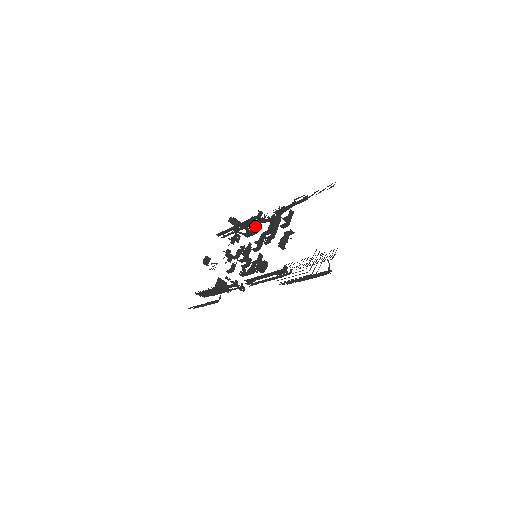
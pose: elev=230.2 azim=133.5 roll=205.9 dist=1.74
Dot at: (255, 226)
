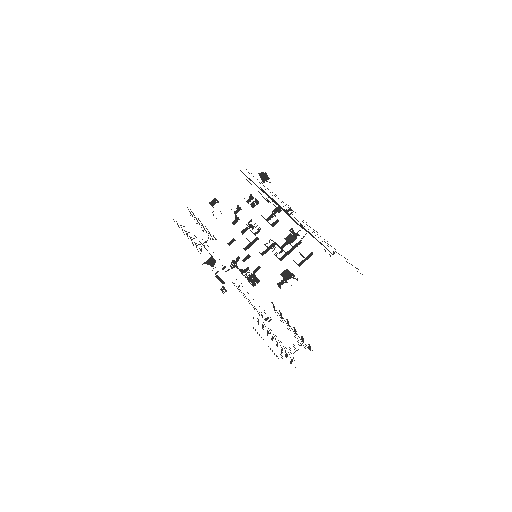
Dot at: occluded
